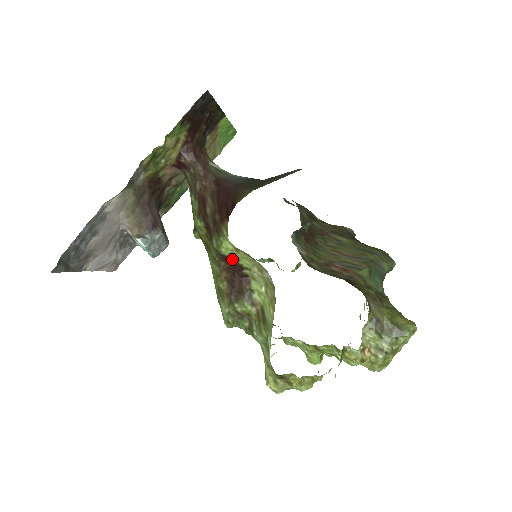
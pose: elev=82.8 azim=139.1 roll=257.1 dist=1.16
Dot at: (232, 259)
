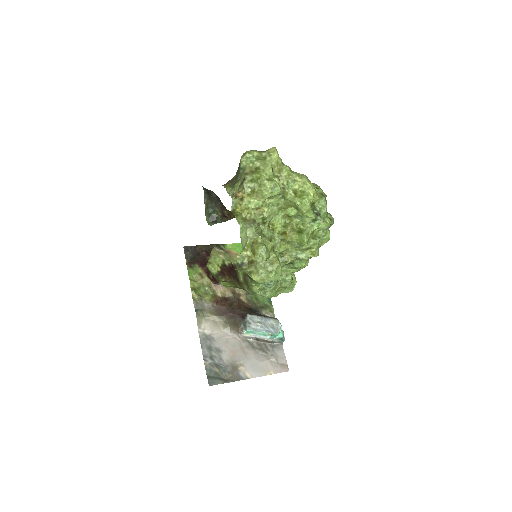
Dot at: (220, 269)
